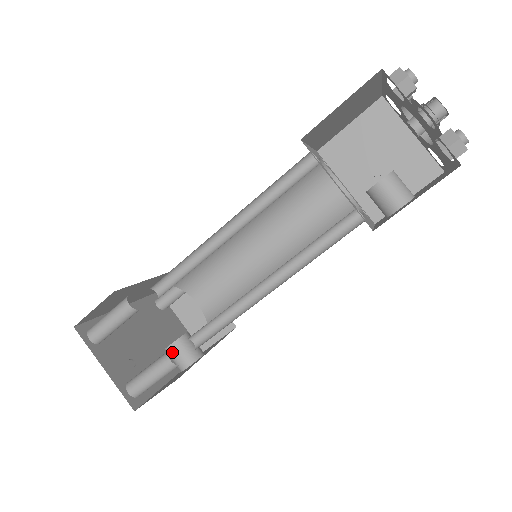
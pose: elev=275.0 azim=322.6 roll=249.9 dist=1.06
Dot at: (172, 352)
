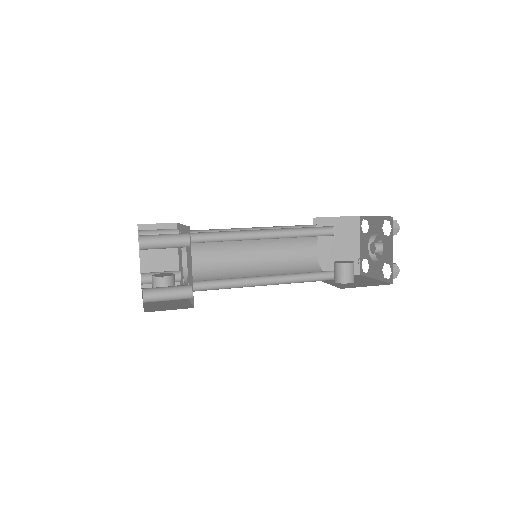
Dot at: (162, 282)
